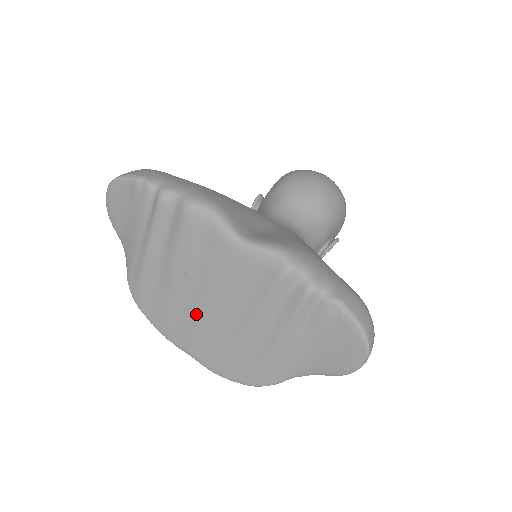
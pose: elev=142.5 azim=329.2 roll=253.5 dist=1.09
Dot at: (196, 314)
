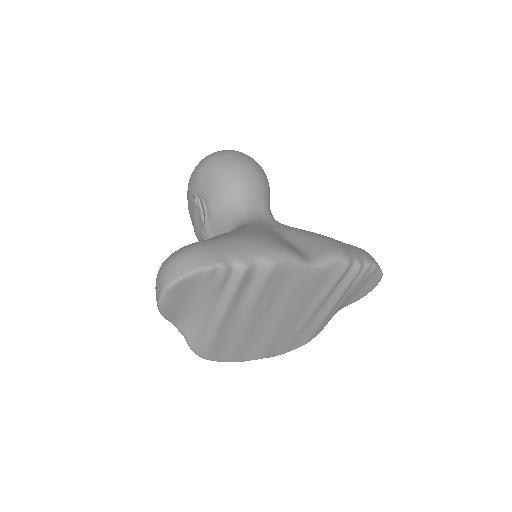
Dot at: (270, 331)
